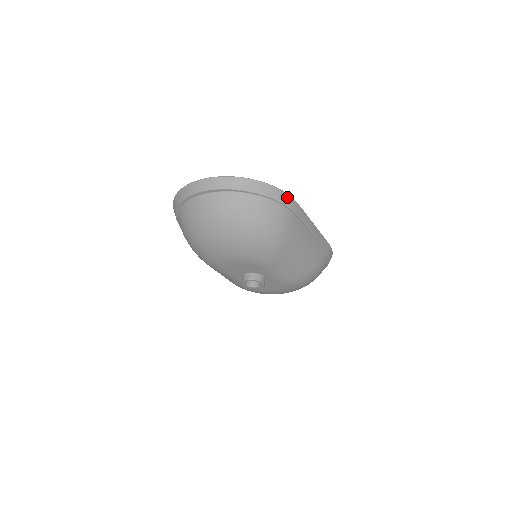
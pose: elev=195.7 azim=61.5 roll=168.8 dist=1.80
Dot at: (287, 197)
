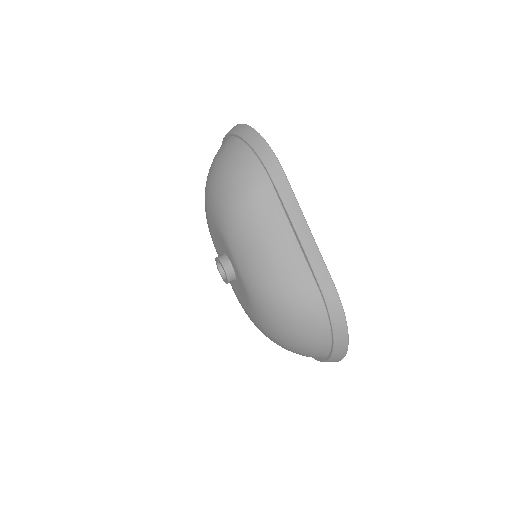
Dot at: (271, 156)
